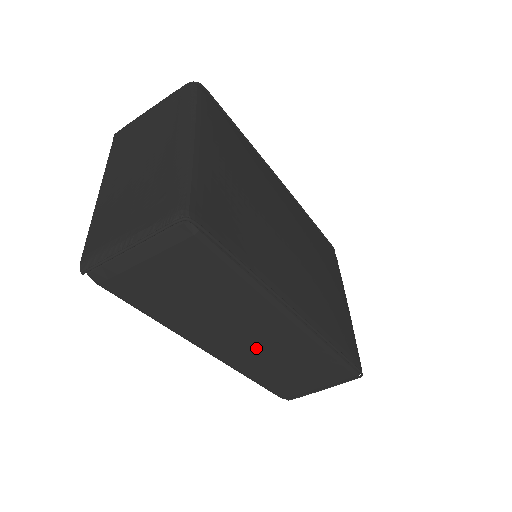
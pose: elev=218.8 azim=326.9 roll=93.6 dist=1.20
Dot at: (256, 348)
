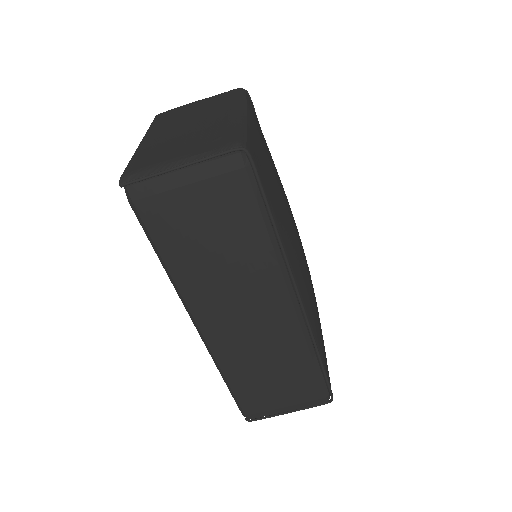
Dot at: (247, 329)
